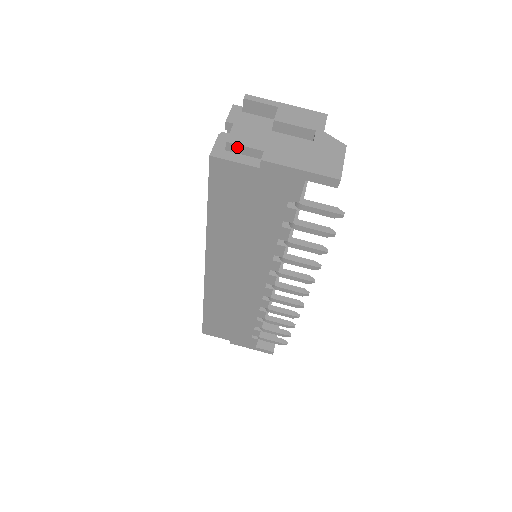
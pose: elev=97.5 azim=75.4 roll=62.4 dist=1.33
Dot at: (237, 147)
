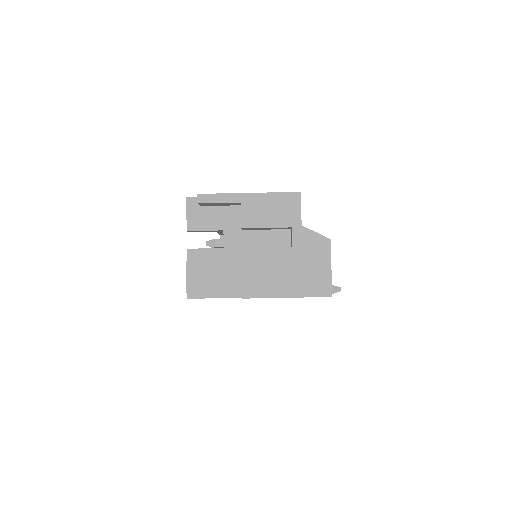
Dot at: (212, 284)
